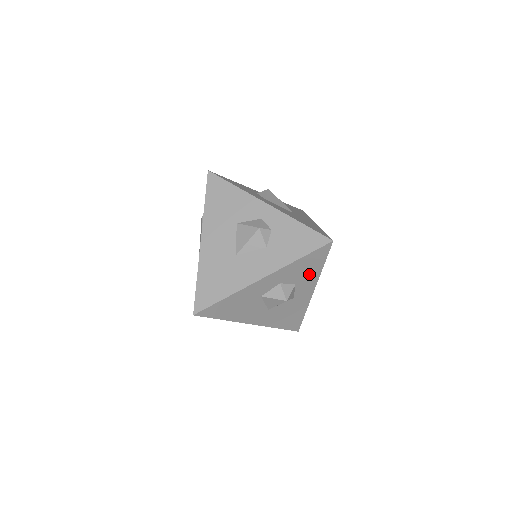
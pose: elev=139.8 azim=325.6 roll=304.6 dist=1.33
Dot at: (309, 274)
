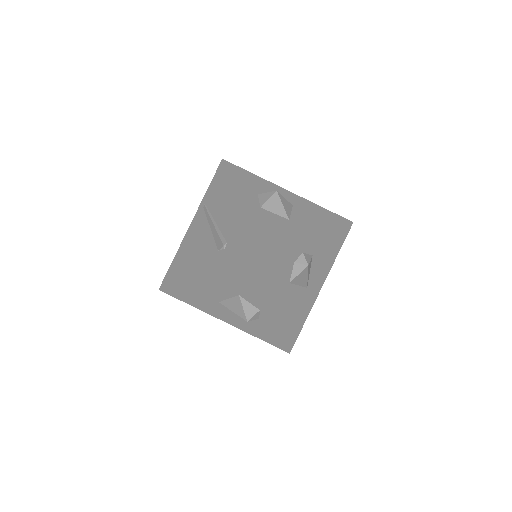
Dot at: occluded
